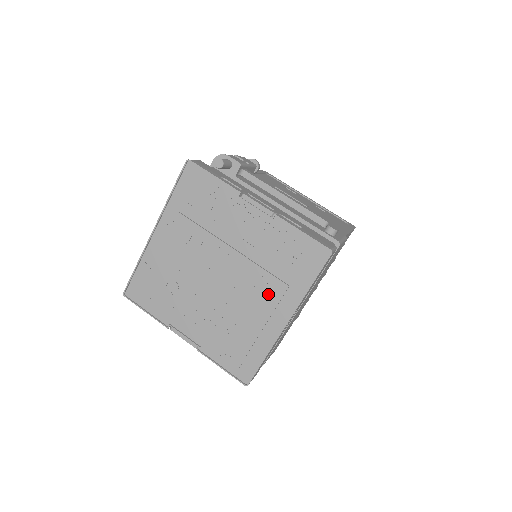
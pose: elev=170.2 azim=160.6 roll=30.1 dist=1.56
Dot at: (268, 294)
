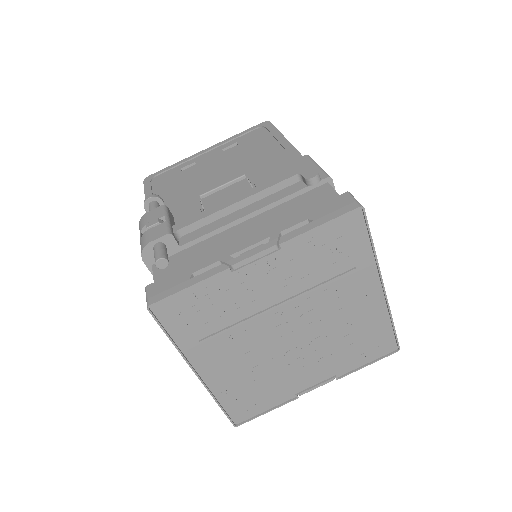
Dot at: (346, 292)
